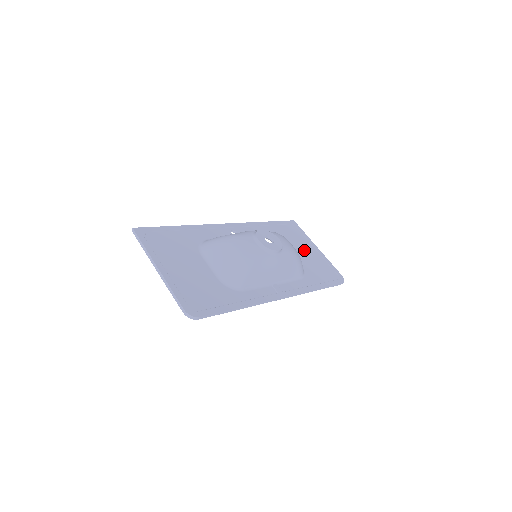
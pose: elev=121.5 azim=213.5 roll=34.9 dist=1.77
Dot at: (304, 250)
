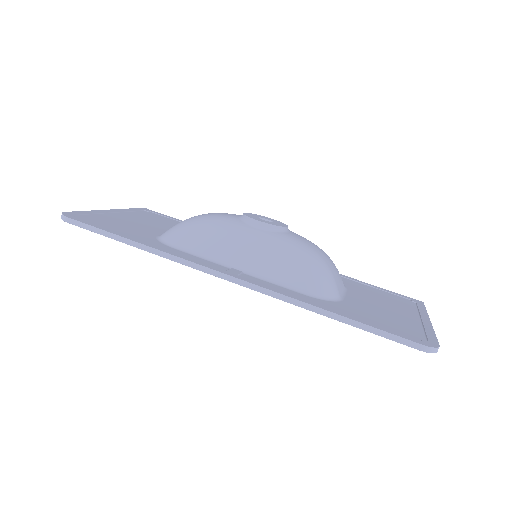
Dot at: (385, 306)
